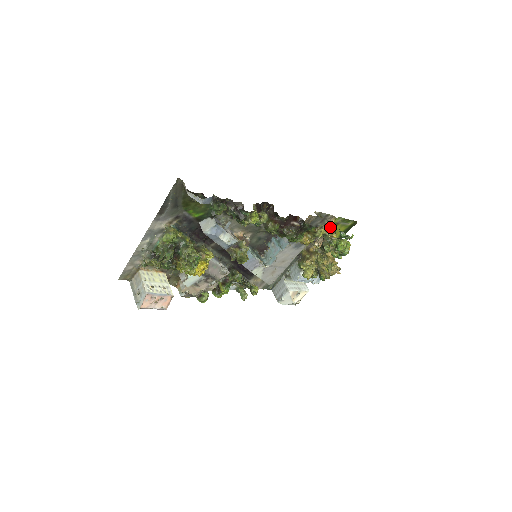
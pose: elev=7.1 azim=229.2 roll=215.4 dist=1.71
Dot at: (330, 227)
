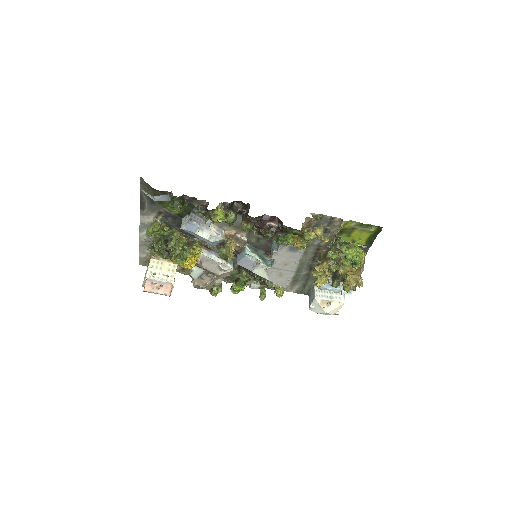
Dot at: (322, 231)
